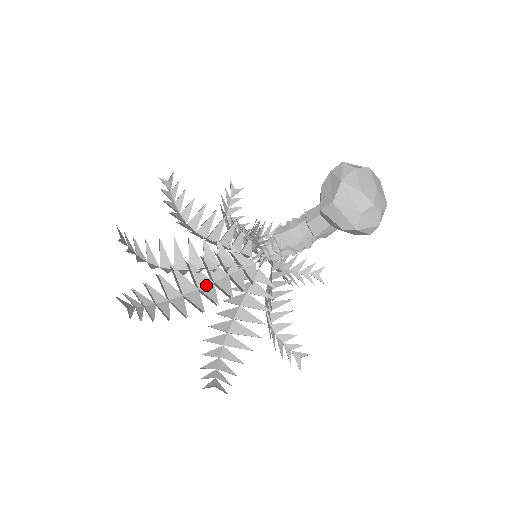
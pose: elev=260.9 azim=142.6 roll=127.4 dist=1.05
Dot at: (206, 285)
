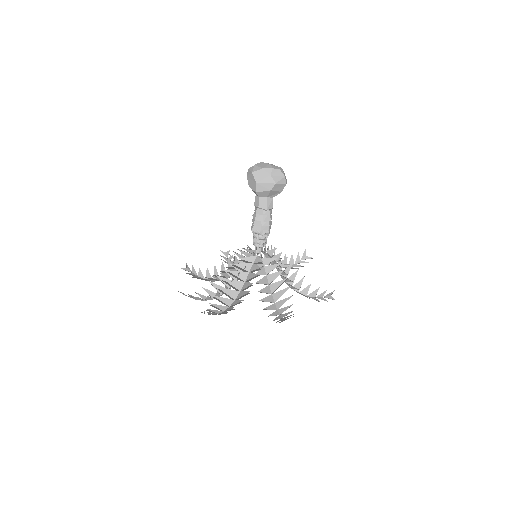
Dot at: (242, 286)
